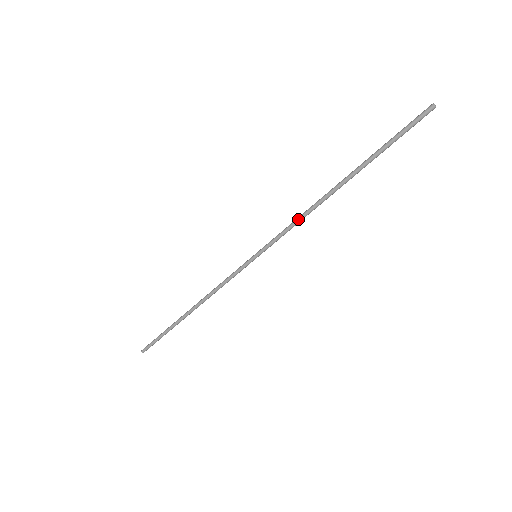
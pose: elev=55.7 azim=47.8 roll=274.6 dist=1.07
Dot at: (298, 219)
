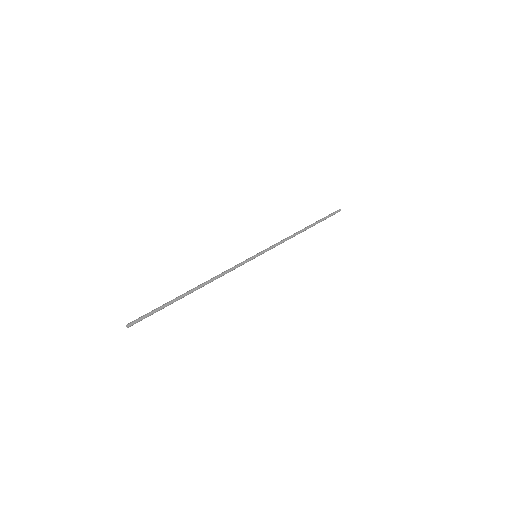
Dot at: (284, 239)
